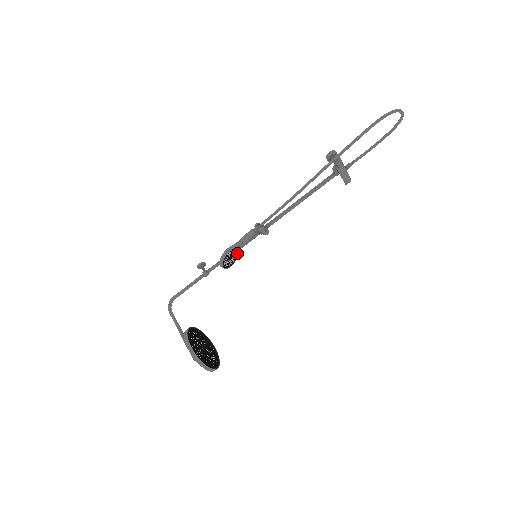
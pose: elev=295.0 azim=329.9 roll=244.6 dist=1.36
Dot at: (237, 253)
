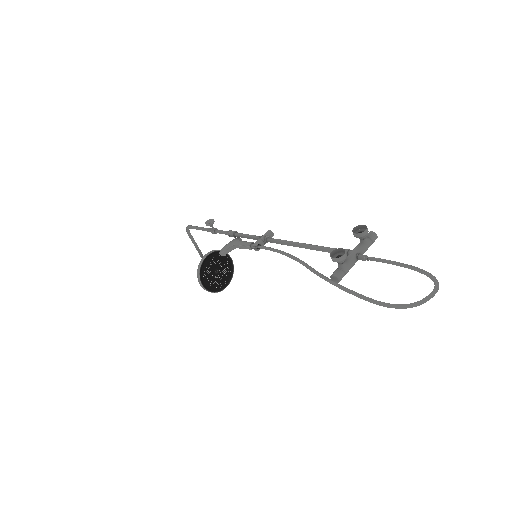
Dot at: occluded
